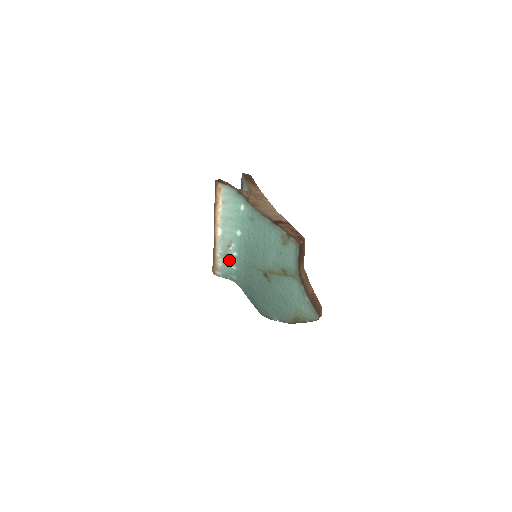
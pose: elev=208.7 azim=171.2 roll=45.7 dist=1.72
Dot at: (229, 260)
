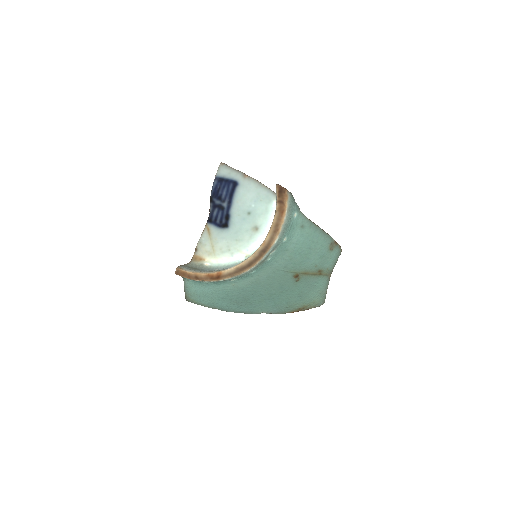
Dot at: (259, 266)
